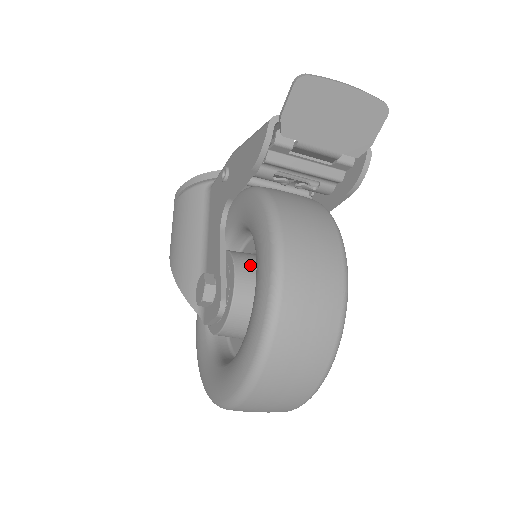
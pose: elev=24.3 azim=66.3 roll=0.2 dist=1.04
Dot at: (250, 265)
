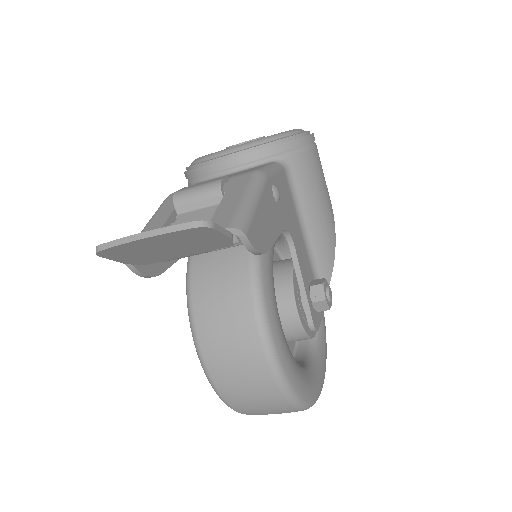
Dot at: occluded
